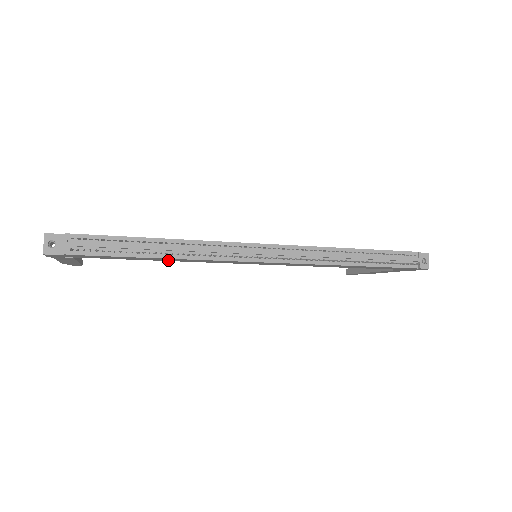
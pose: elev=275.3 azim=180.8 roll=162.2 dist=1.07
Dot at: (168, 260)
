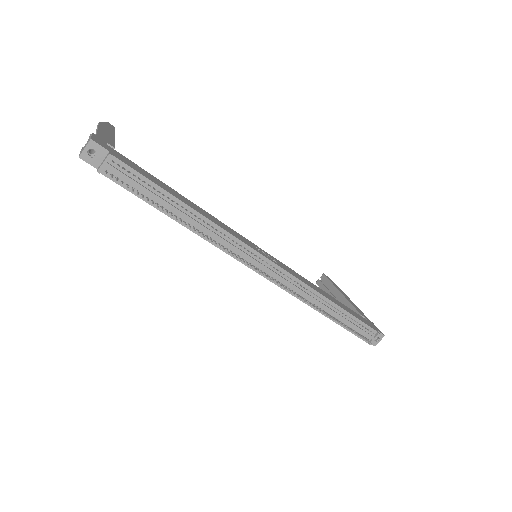
Dot at: occluded
